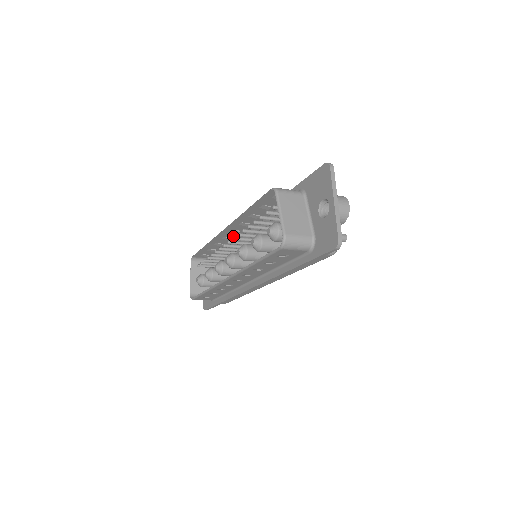
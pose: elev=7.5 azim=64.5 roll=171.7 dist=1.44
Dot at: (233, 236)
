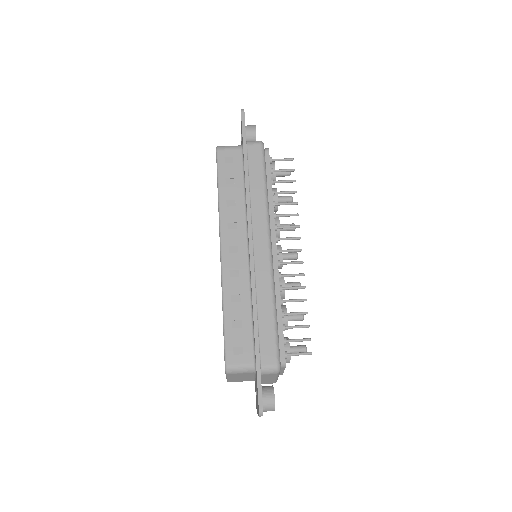
Dot at: (237, 233)
